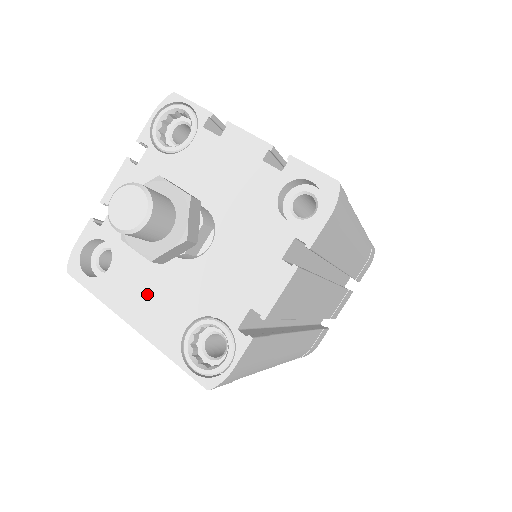
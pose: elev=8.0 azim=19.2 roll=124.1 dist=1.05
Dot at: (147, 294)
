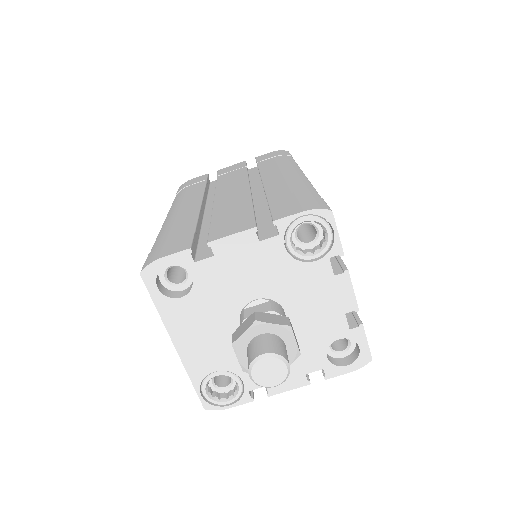
Dot at: (201, 335)
